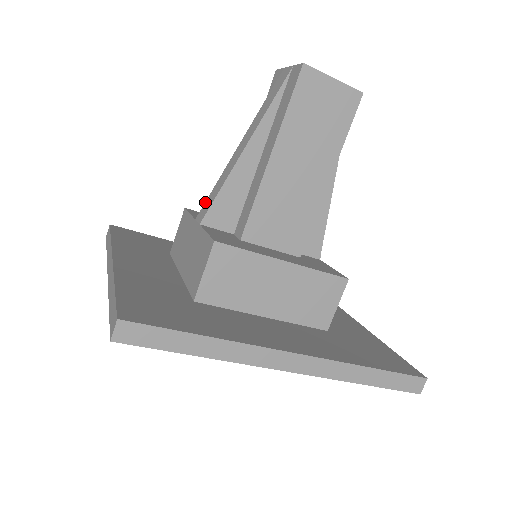
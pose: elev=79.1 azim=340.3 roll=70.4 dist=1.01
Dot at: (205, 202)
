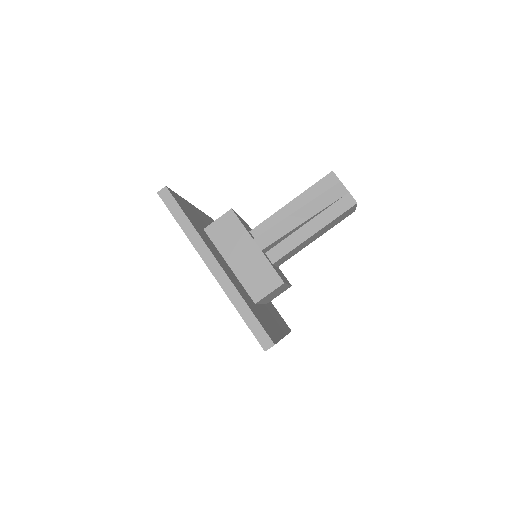
Dot at: (264, 233)
